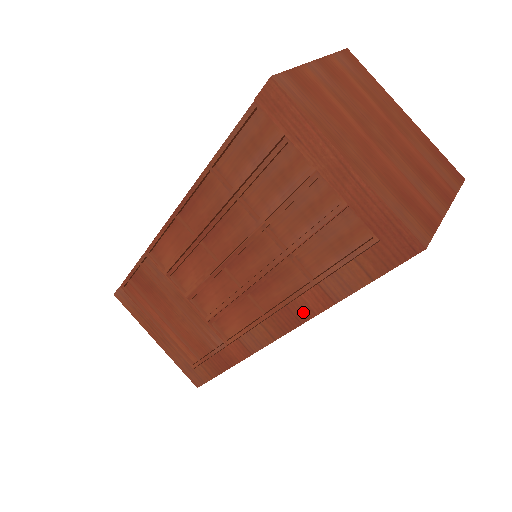
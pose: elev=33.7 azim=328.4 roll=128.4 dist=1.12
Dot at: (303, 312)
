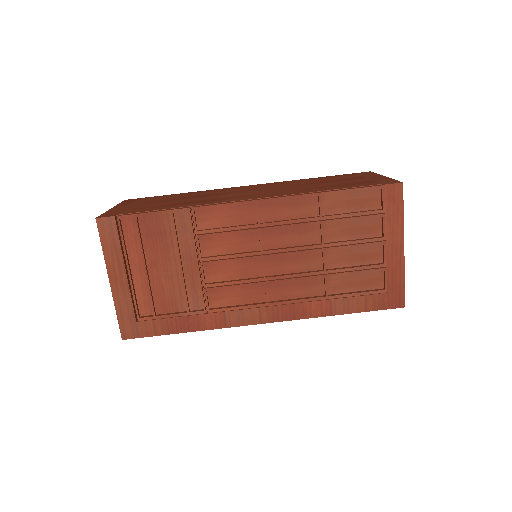
Dot at: (303, 312)
